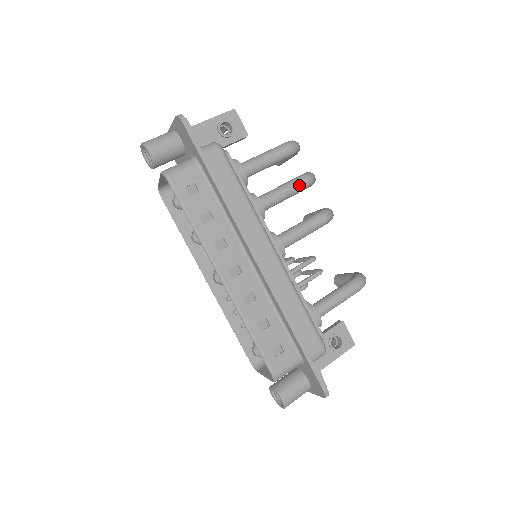
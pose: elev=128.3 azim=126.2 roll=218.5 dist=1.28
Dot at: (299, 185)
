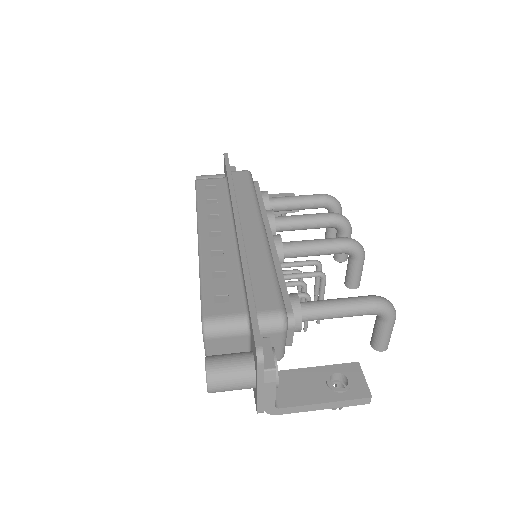
Dot at: (323, 215)
